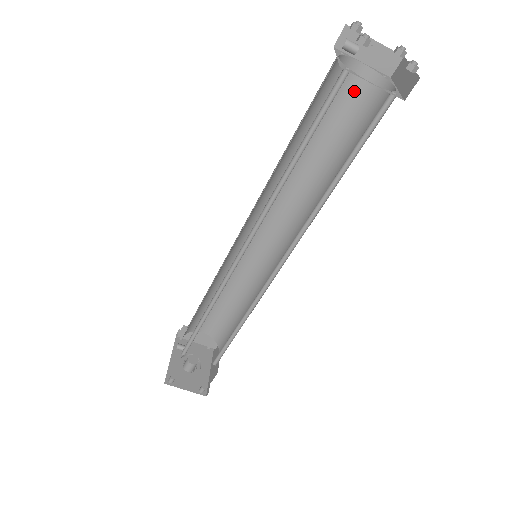
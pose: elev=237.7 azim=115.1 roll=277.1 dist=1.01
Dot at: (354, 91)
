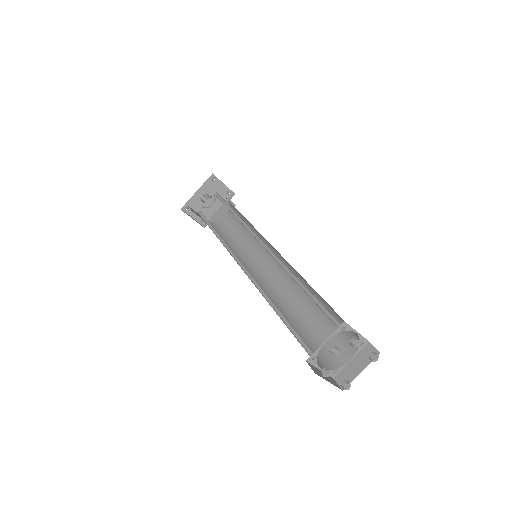
Dot at: occluded
